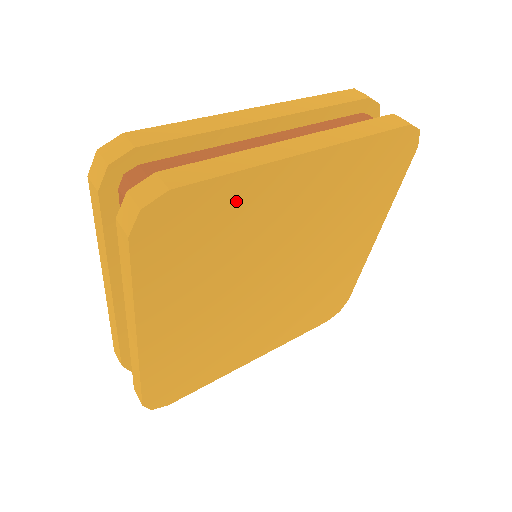
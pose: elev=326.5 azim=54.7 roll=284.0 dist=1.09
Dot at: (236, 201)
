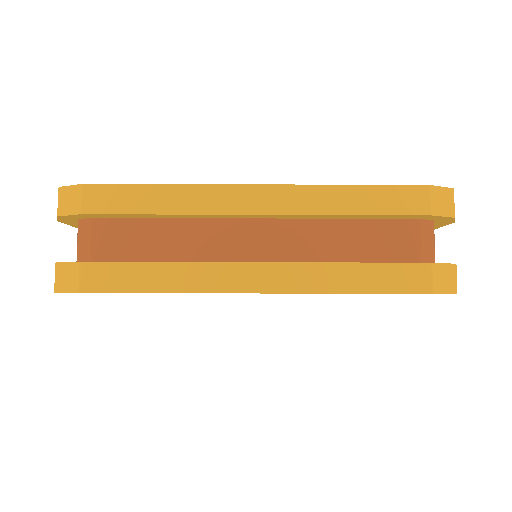
Dot at: occluded
